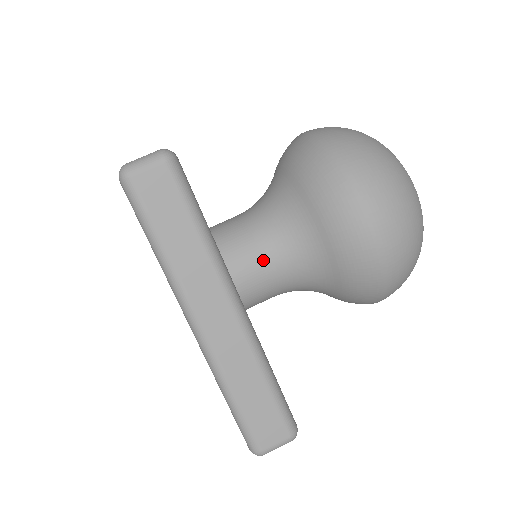
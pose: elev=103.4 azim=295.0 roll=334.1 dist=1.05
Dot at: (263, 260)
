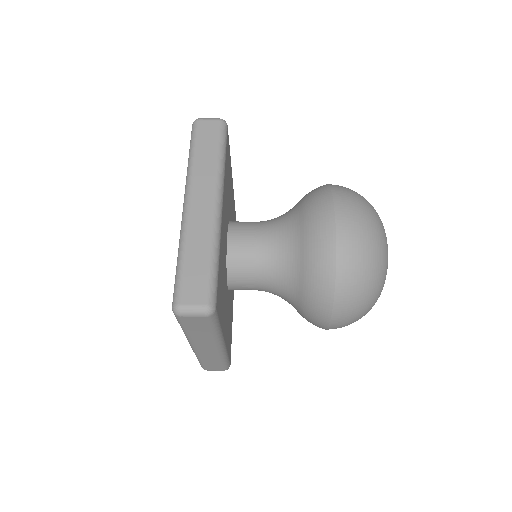
Dot at: (256, 236)
